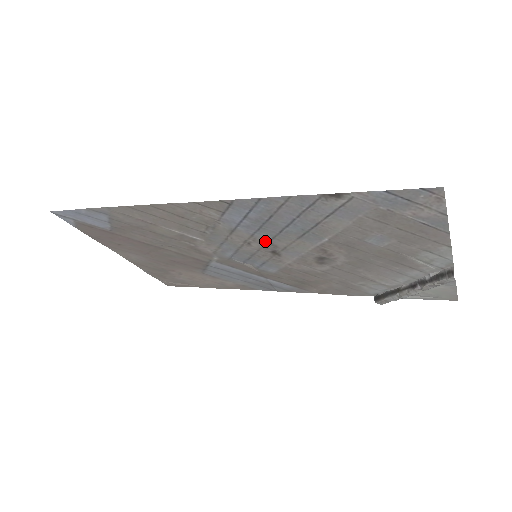
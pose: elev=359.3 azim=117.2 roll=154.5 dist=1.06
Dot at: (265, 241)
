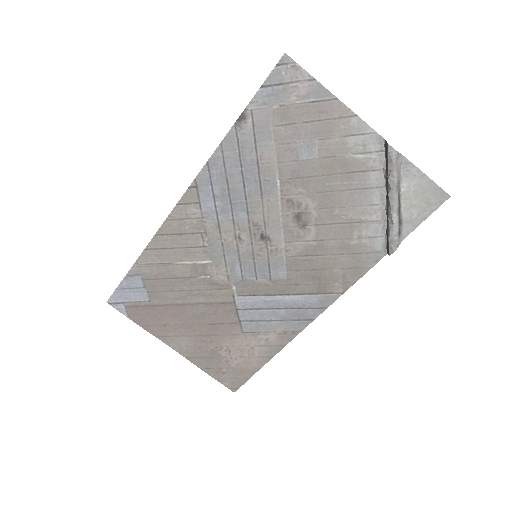
Dot at: (246, 223)
